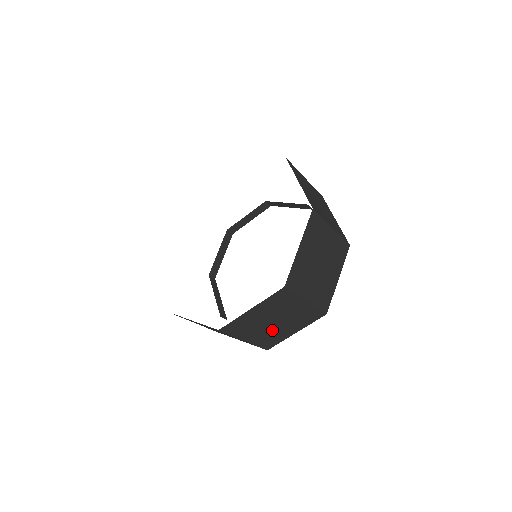
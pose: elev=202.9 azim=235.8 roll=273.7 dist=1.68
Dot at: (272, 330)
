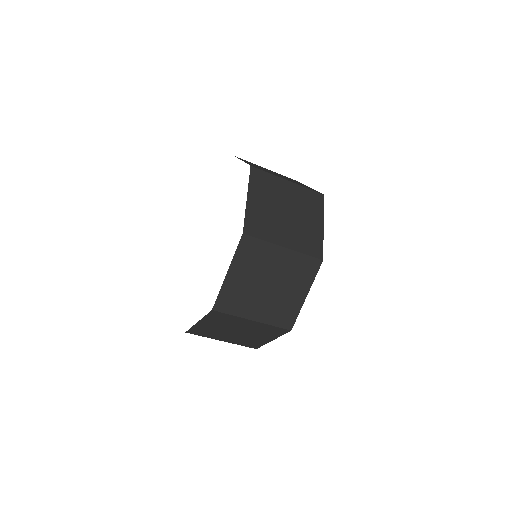
Dot at: (274, 298)
